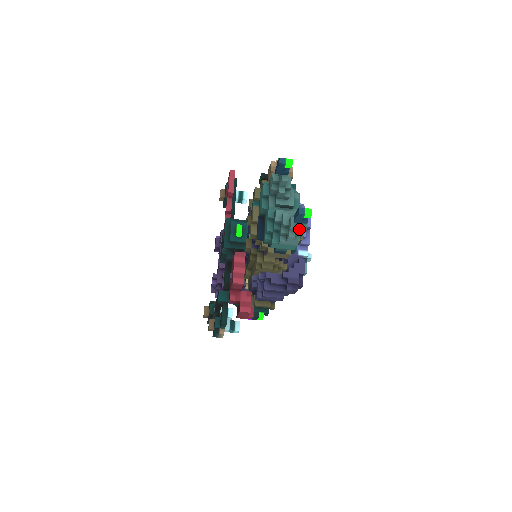
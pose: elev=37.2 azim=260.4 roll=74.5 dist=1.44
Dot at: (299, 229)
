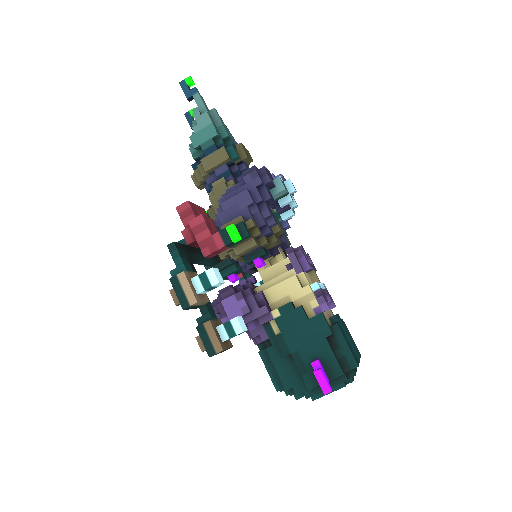
Dot at: (200, 106)
